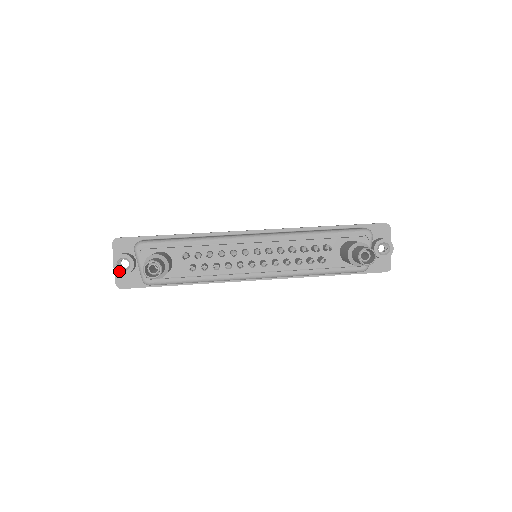
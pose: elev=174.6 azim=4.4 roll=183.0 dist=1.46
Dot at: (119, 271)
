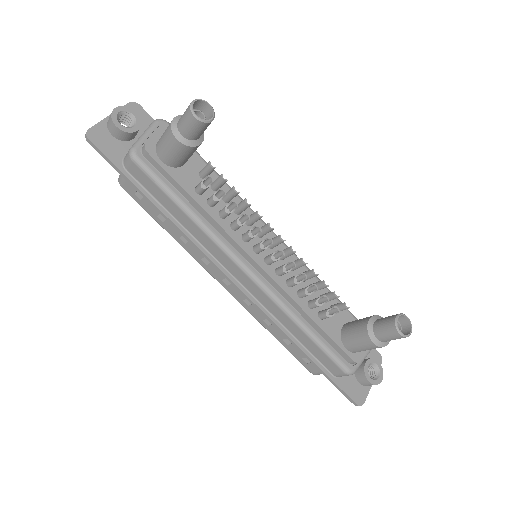
Dot at: (115, 118)
